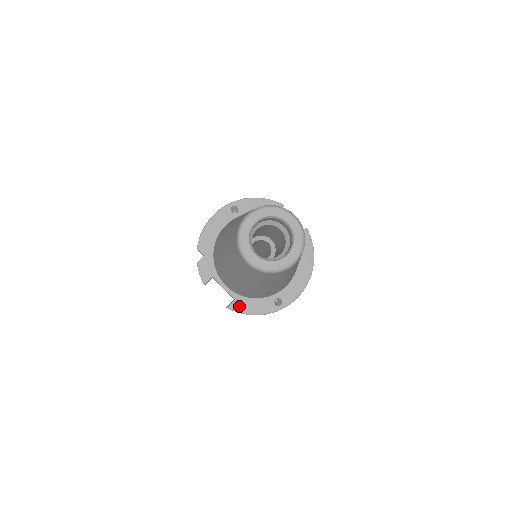
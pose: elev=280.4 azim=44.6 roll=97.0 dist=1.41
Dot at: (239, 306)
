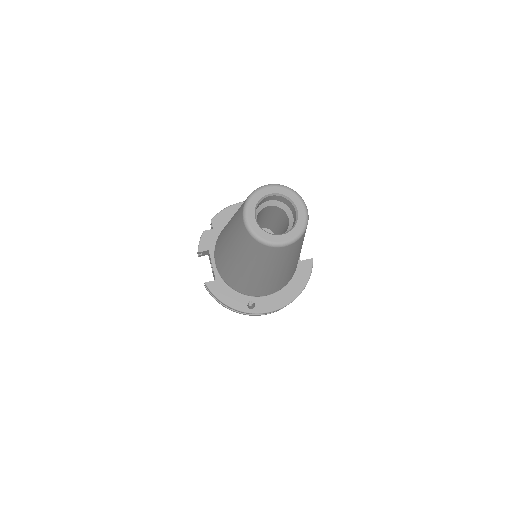
Dot at: (216, 288)
